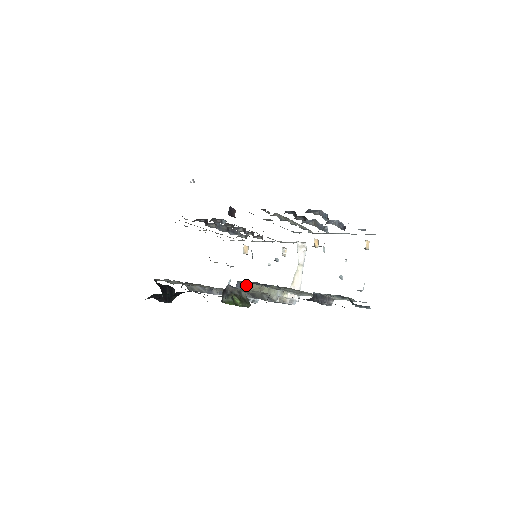
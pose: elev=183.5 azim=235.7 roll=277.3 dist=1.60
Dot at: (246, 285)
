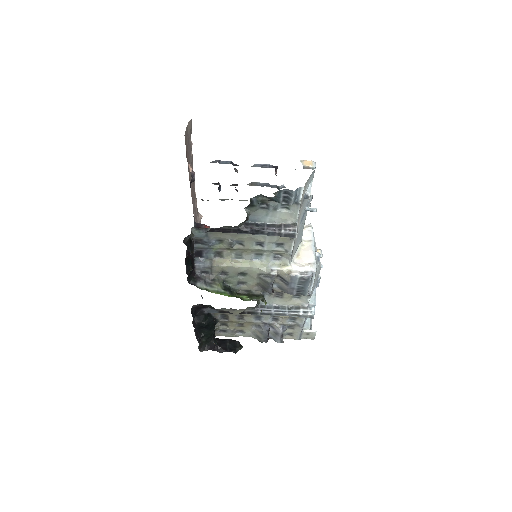
Dot at: (211, 262)
